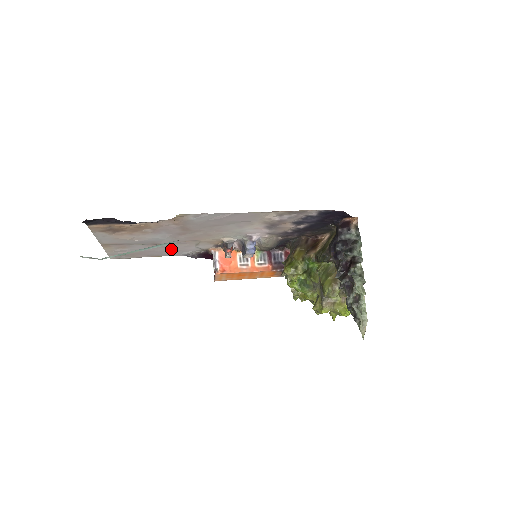
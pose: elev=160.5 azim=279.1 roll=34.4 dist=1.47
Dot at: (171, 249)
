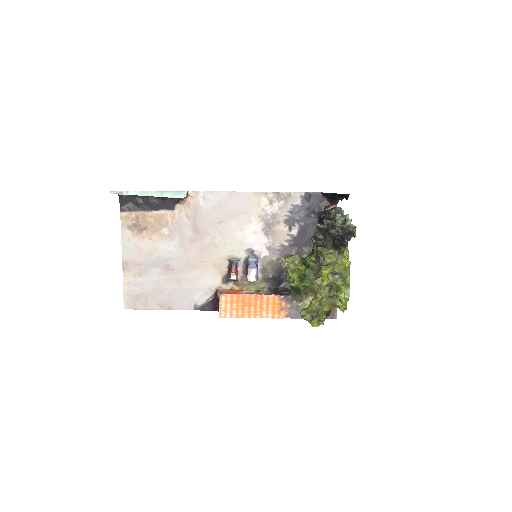
Dot at: (182, 286)
